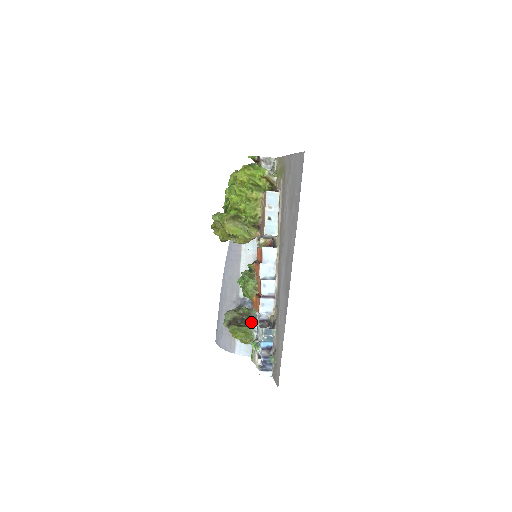
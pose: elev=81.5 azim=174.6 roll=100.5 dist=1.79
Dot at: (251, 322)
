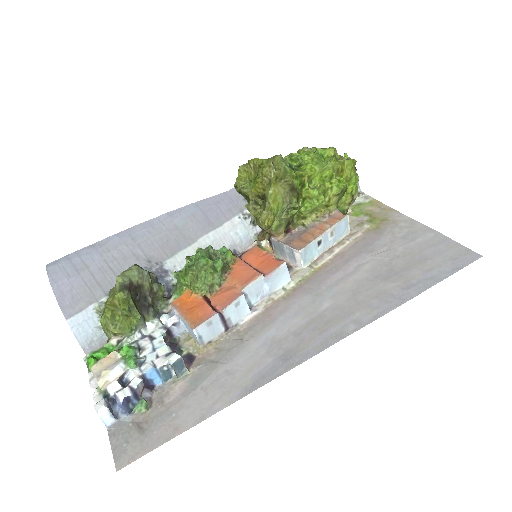
Dot at: (151, 315)
